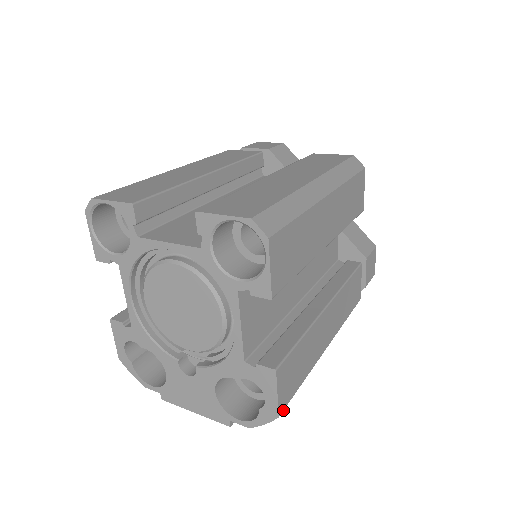
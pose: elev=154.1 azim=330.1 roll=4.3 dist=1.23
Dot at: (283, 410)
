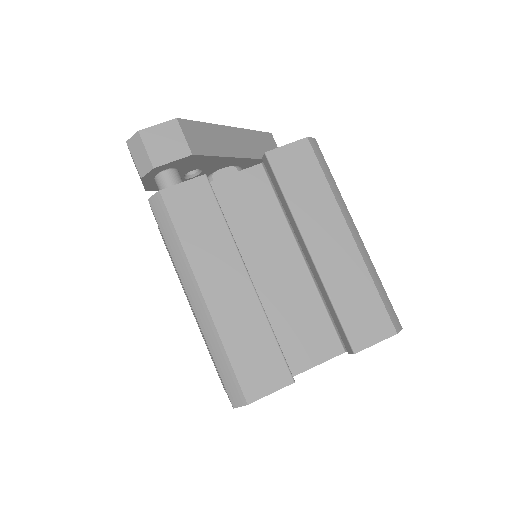
Dot at: occluded
